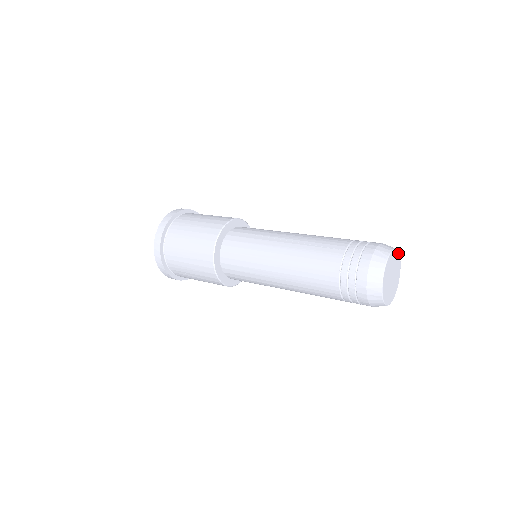
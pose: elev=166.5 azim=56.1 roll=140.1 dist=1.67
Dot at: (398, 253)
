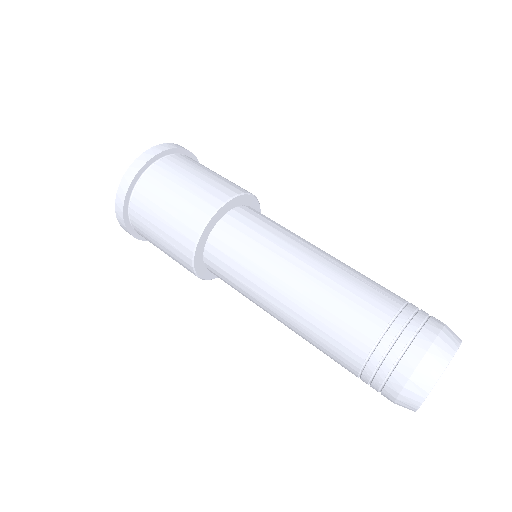
Dot at: occluded
